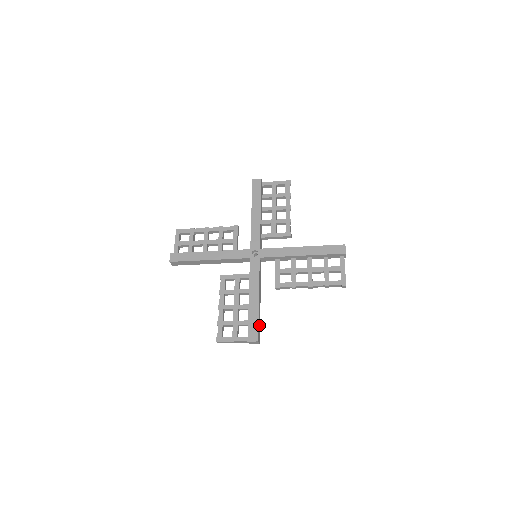
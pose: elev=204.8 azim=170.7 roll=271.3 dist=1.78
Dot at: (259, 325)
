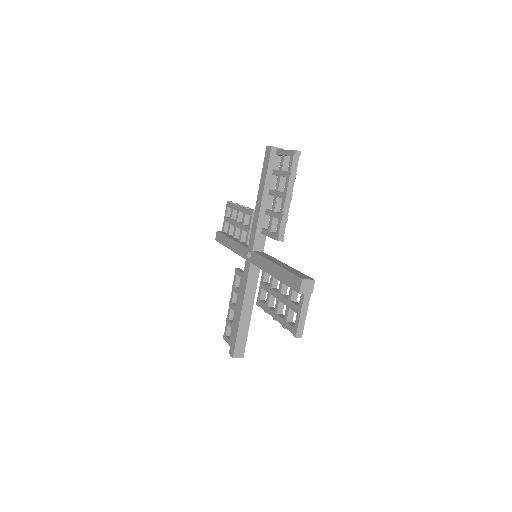
Dot at: (243, 339)
